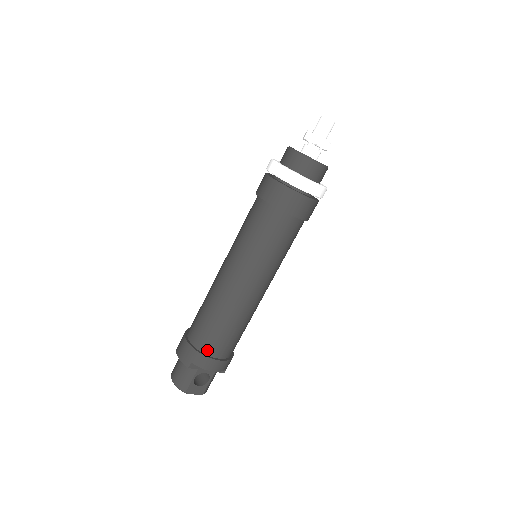
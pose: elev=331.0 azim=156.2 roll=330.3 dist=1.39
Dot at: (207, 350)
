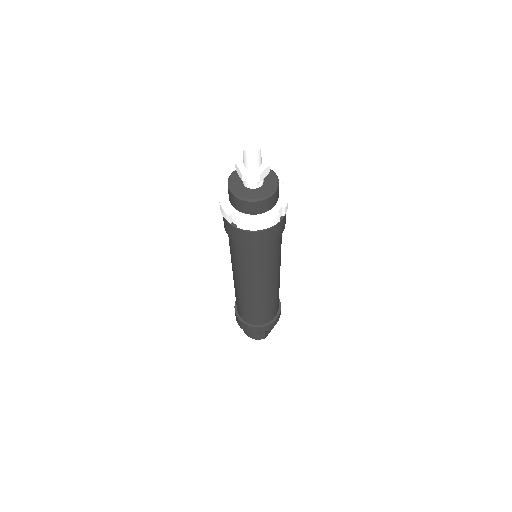
Dot at: (266, 322)
